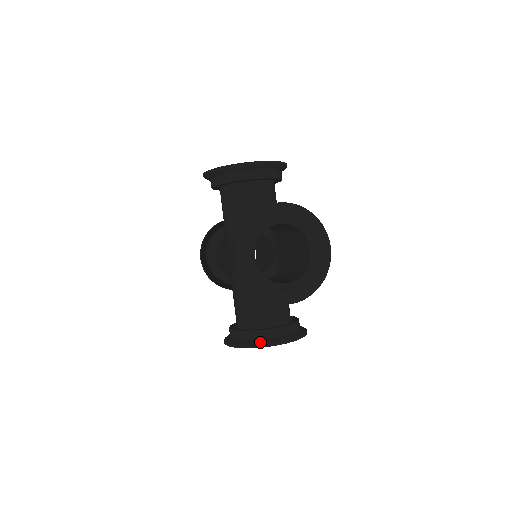
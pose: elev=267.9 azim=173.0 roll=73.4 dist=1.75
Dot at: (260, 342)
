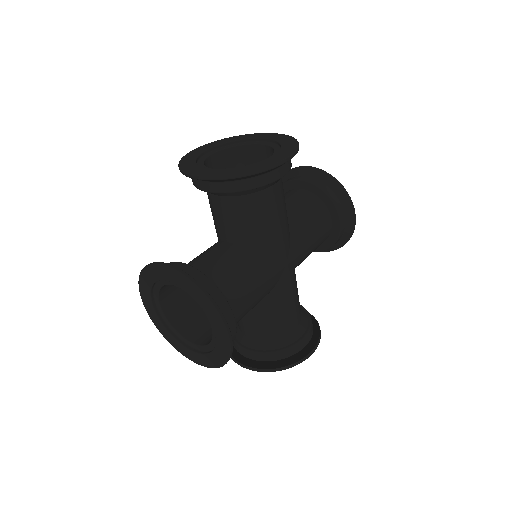
Dot at: occluded
